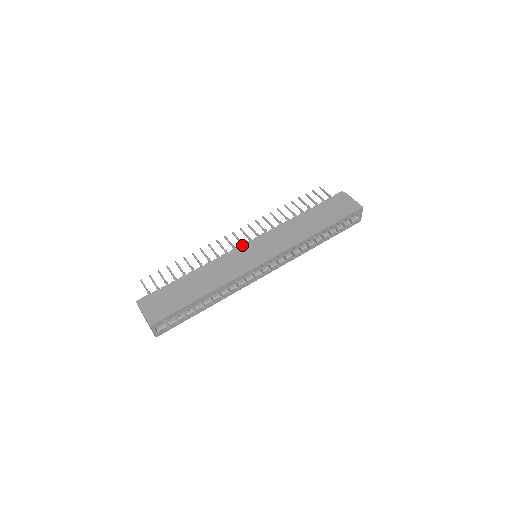
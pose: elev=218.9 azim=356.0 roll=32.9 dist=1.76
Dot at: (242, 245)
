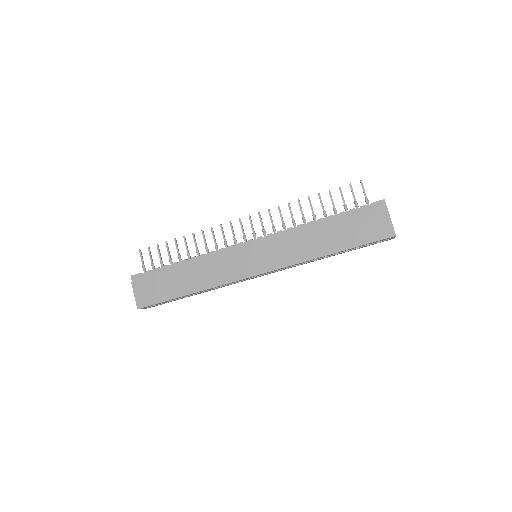
Dot at: (243, 243)
